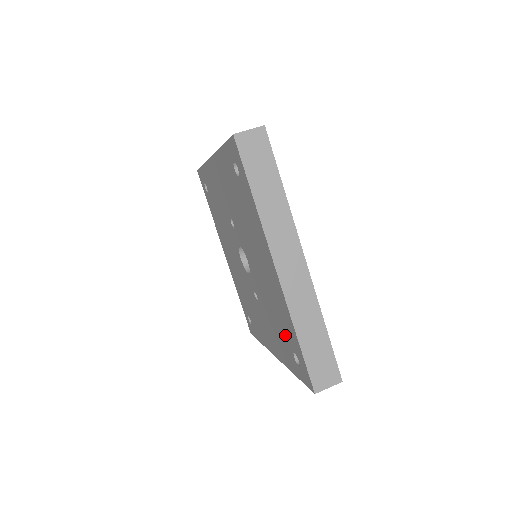
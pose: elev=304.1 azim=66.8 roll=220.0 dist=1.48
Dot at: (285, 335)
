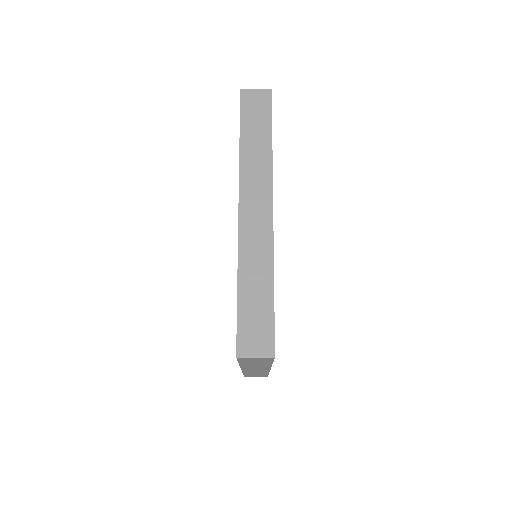
Dot at: occluded
